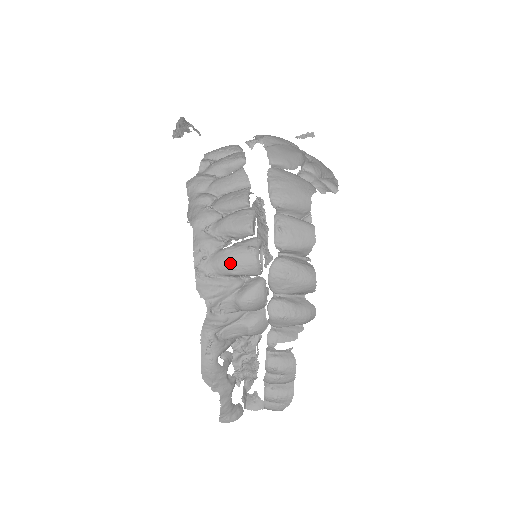
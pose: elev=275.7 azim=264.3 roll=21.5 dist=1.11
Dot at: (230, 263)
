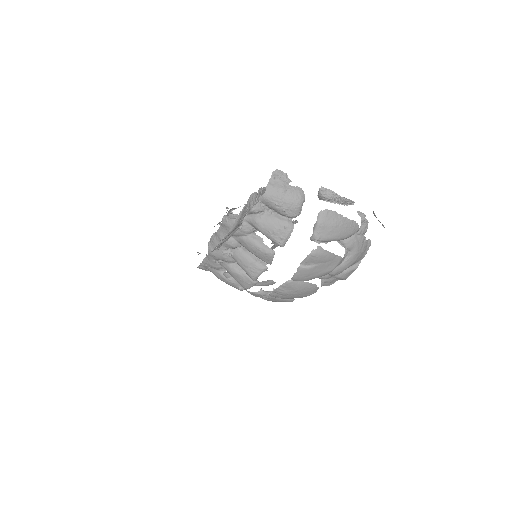
Dot at: (223, 281)
